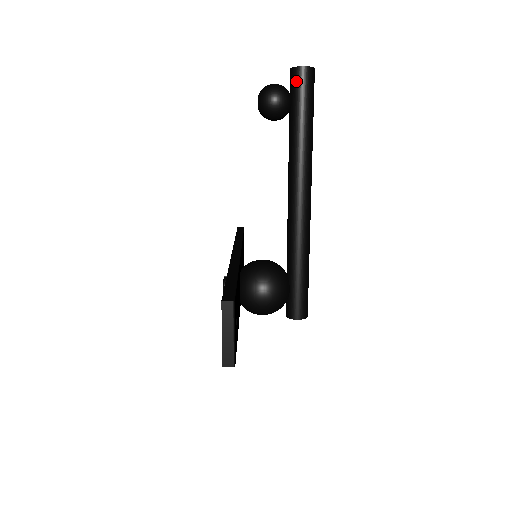
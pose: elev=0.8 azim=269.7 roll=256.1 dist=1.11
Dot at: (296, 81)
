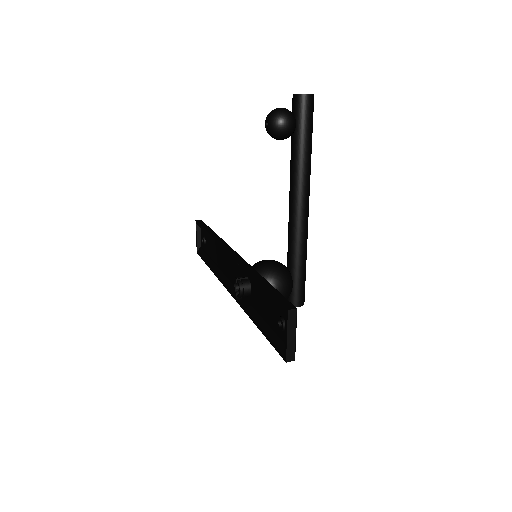
Dot at: (301, 107)
